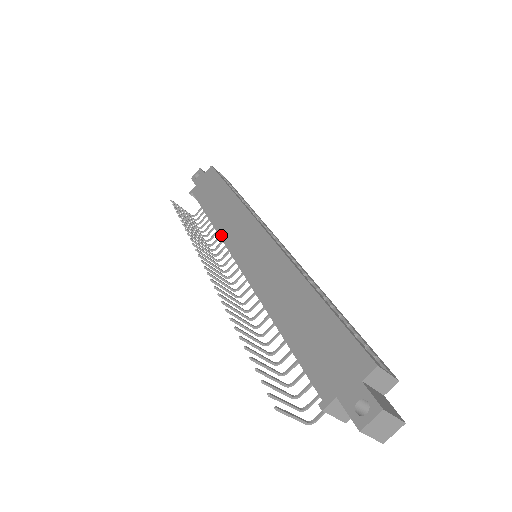
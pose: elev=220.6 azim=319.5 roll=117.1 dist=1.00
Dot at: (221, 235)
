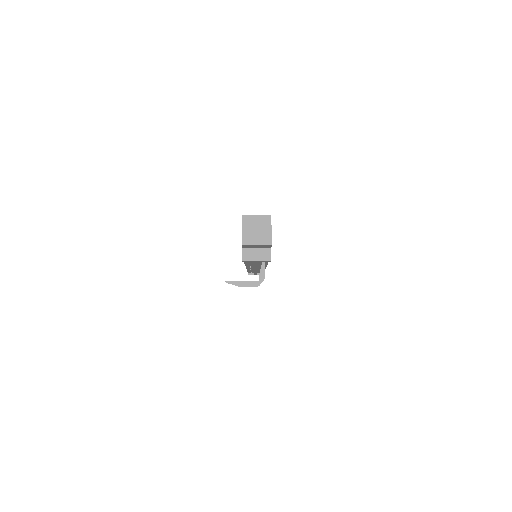
Dot at: occluded
